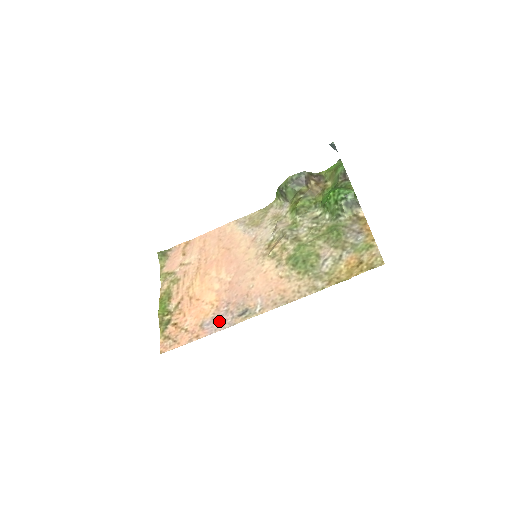
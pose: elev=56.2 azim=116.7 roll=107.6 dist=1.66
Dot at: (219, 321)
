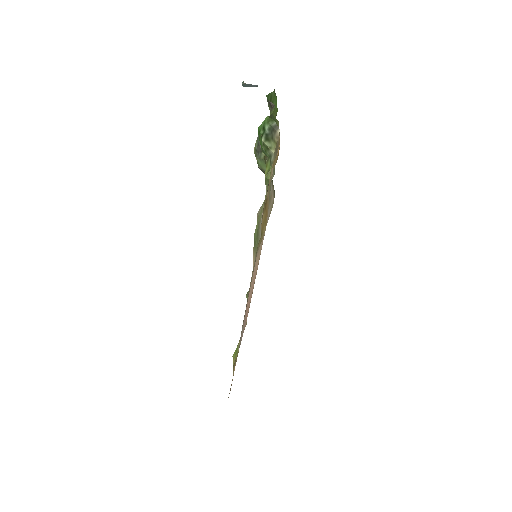
Dot at: occluded
